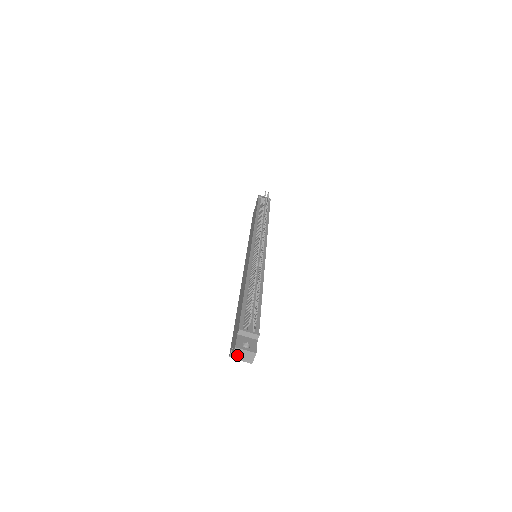
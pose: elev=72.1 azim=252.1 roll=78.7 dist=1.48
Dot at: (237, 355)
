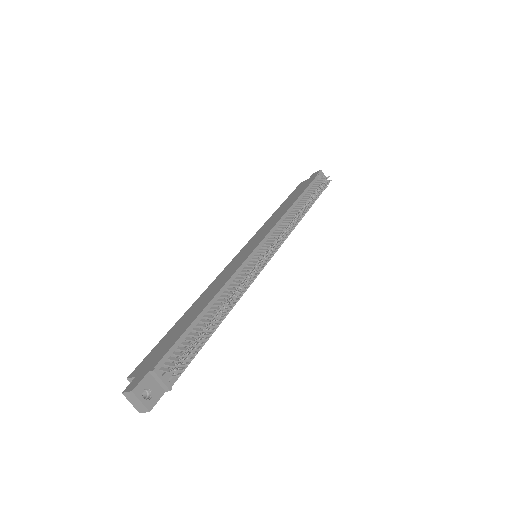
Dot at: (129, 396)
